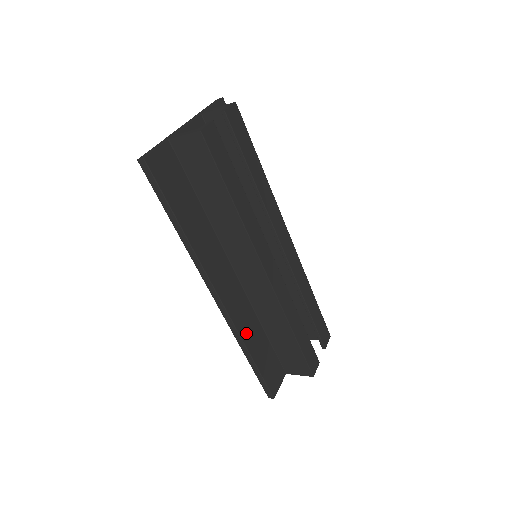
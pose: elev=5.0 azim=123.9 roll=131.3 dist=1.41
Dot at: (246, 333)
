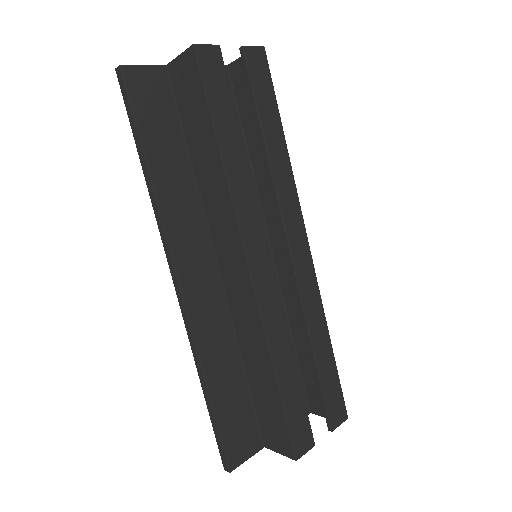
Dot at: (209, 351)
